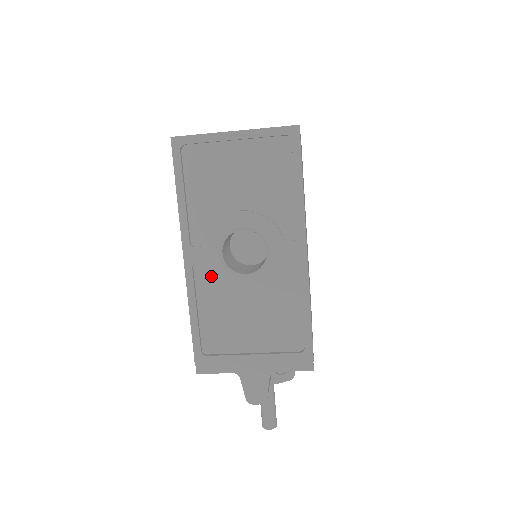
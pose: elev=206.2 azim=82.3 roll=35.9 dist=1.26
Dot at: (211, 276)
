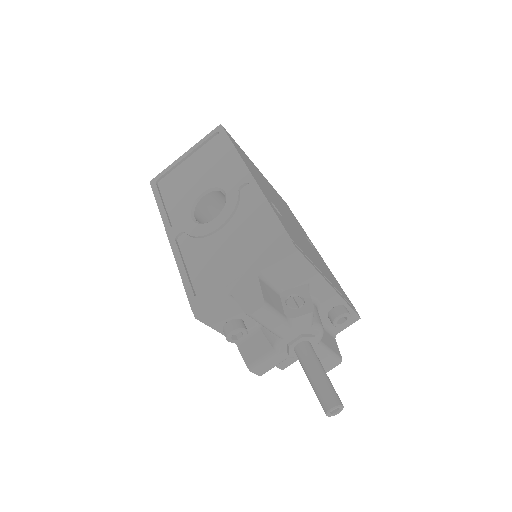
Dot at: (191, 238)
